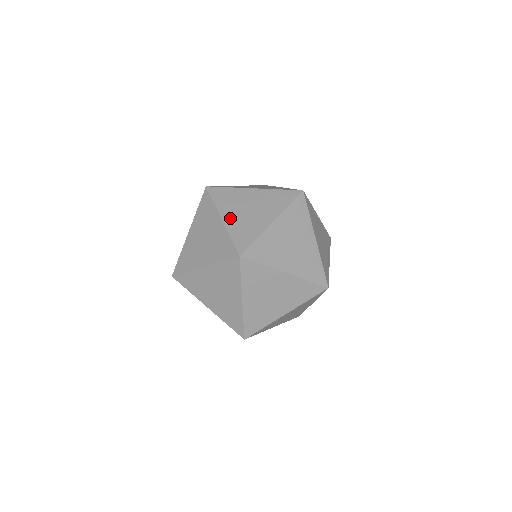
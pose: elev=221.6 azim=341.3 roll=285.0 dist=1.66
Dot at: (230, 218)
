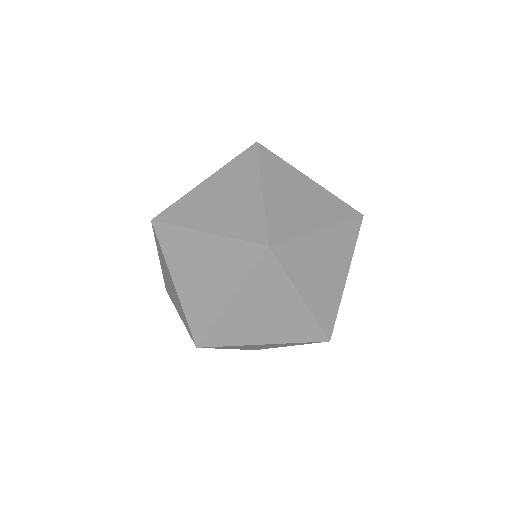
Dot at: occluded
